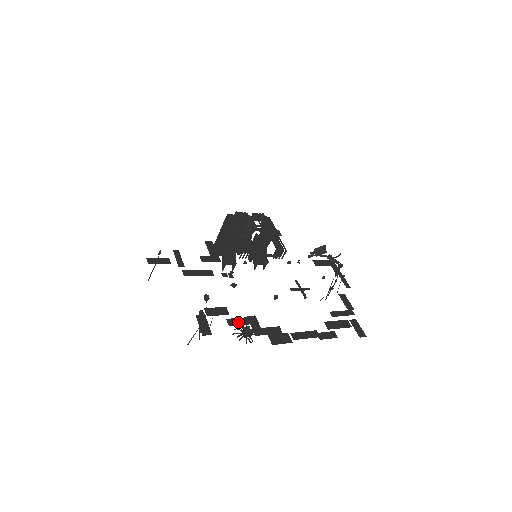
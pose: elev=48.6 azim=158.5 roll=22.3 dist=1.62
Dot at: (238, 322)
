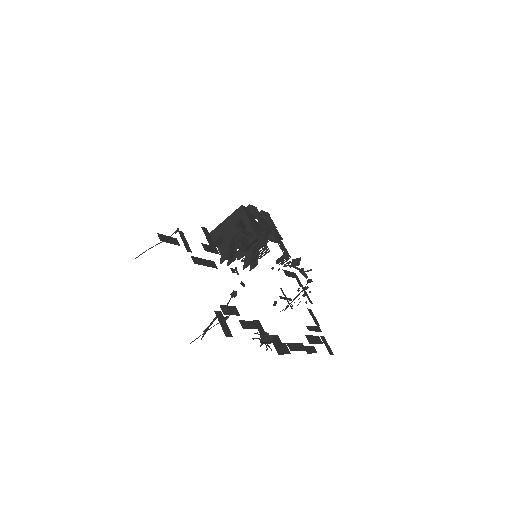
Dot at: (248, 325)
